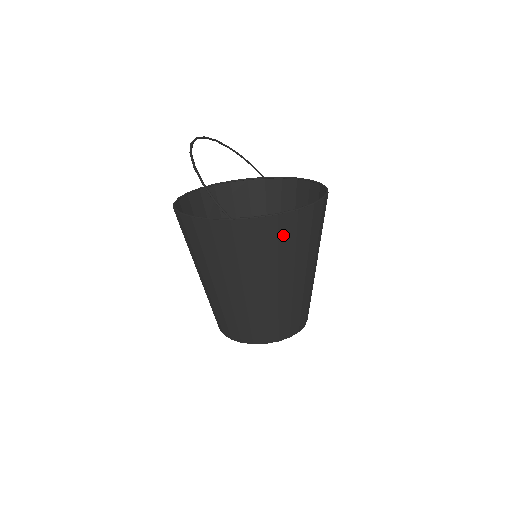
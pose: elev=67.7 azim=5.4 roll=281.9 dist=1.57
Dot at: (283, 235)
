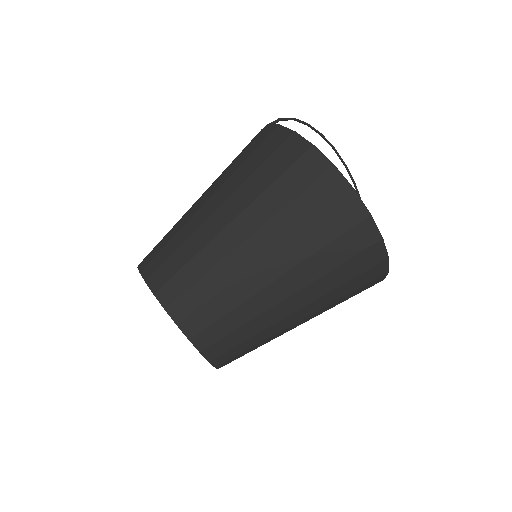
Dot at: (277, 158)
